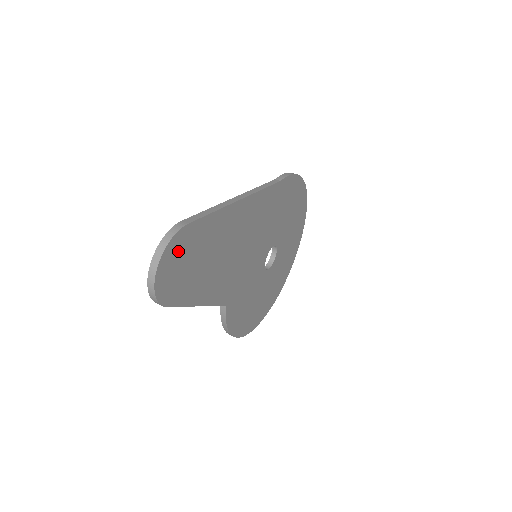
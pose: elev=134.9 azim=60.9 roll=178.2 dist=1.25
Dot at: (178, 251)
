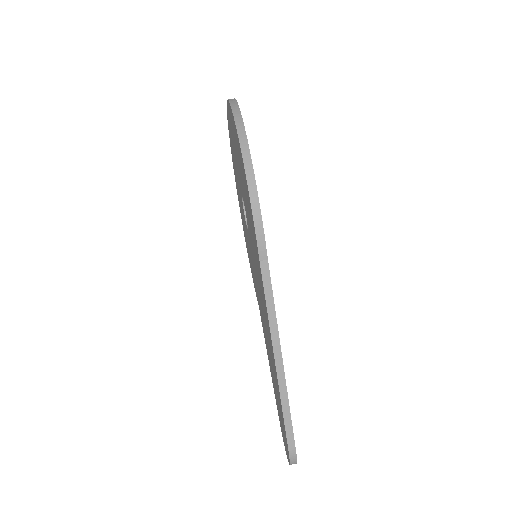
Dot at: occluded
